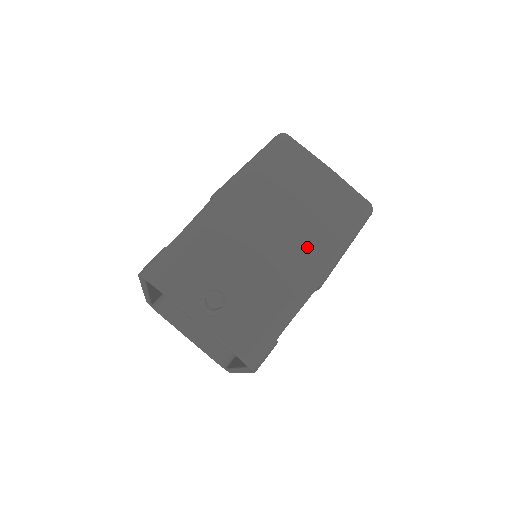
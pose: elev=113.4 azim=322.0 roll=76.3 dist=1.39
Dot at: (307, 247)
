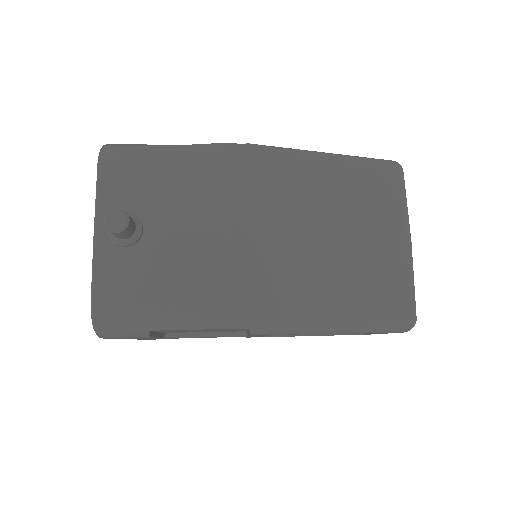
Dot at: (283, 282)
